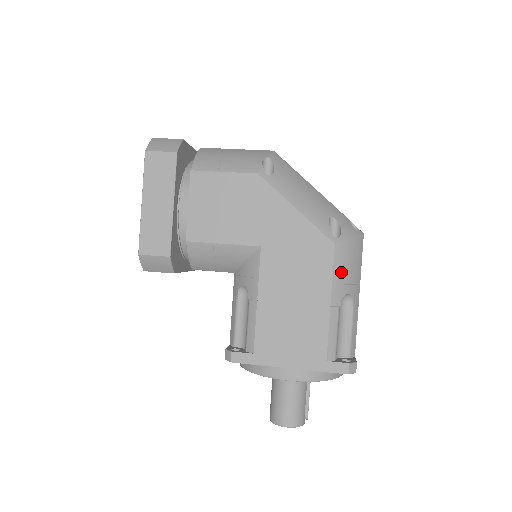
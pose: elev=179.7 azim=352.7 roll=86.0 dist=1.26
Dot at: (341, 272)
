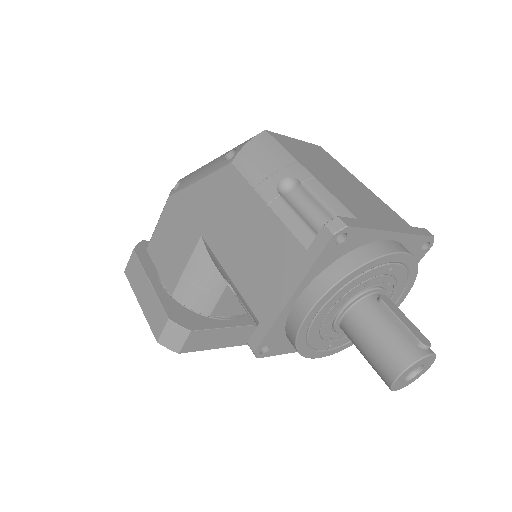
Dot at: (256, 172)
